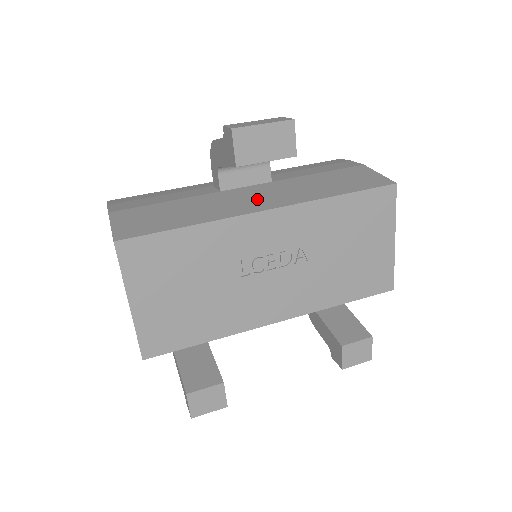
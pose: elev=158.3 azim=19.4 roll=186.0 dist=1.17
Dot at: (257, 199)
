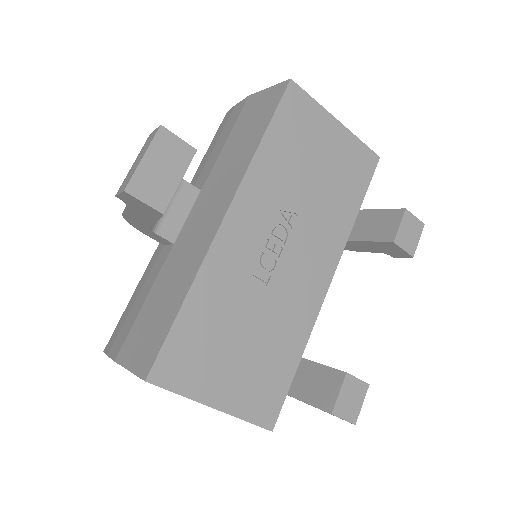
Dot at: (207, 217)
